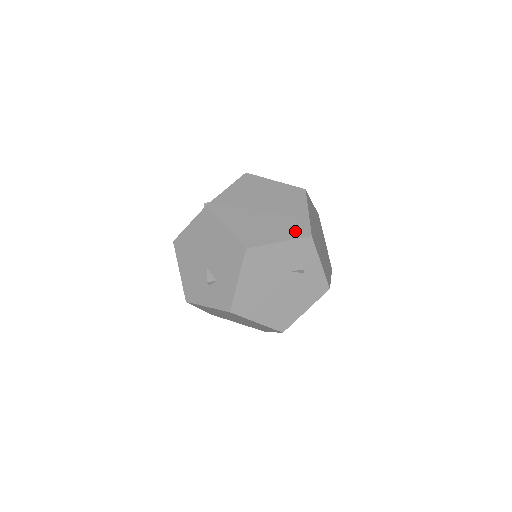
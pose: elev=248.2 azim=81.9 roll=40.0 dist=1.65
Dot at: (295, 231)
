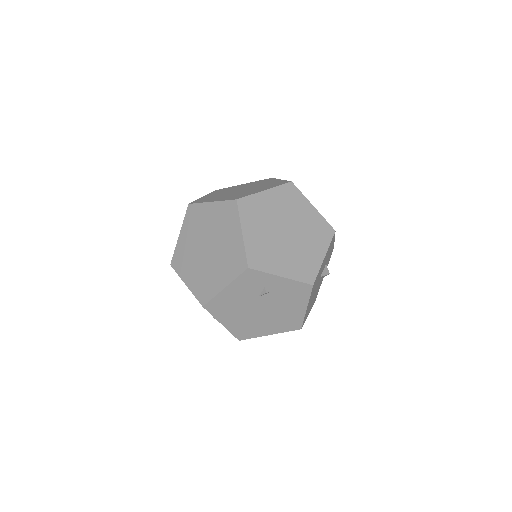
Dot at: (234, 268)
